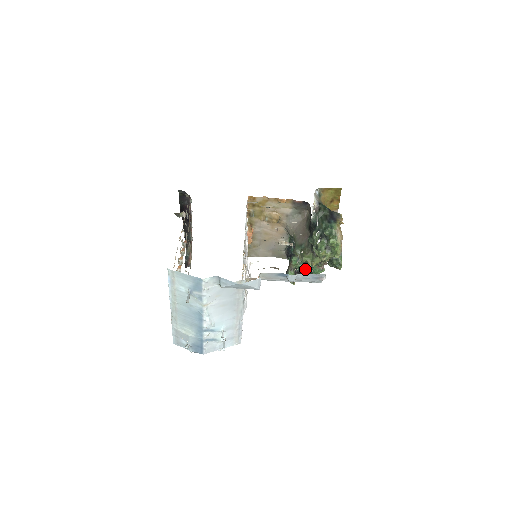
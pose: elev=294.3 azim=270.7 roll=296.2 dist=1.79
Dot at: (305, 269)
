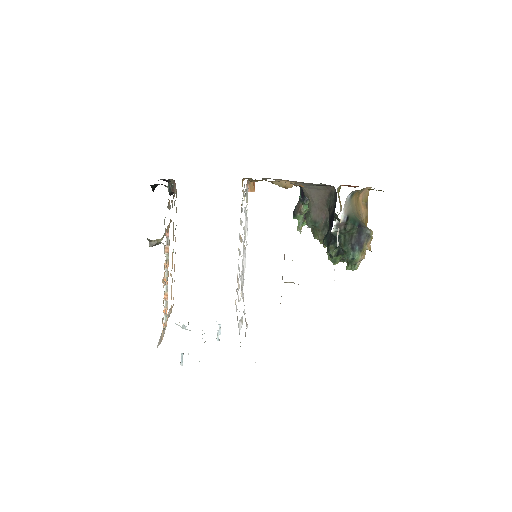
Dot at: occluded
